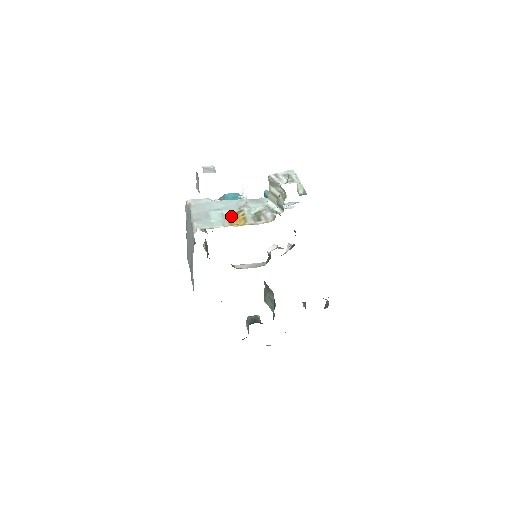
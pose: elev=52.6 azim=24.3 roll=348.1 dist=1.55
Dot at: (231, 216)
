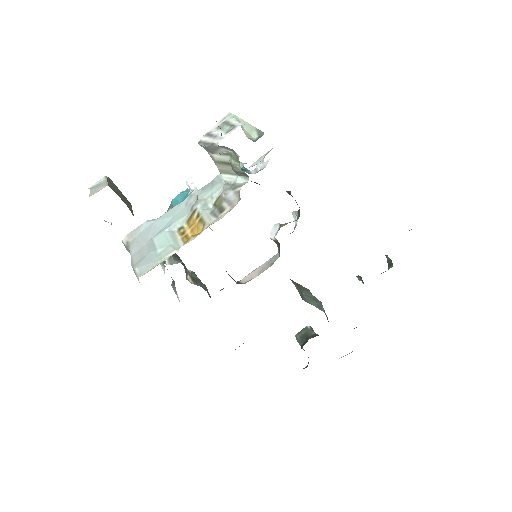
Dot at: (184, 227)
